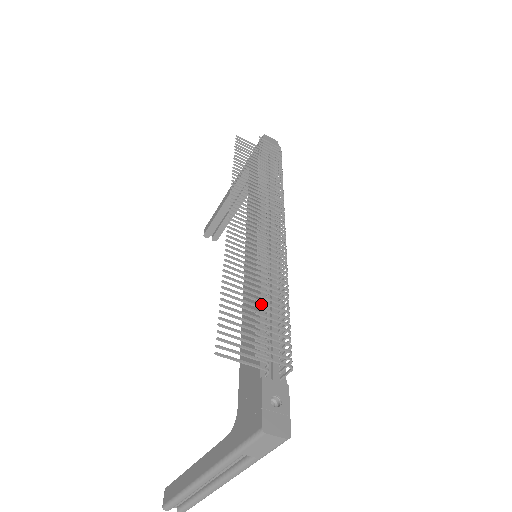
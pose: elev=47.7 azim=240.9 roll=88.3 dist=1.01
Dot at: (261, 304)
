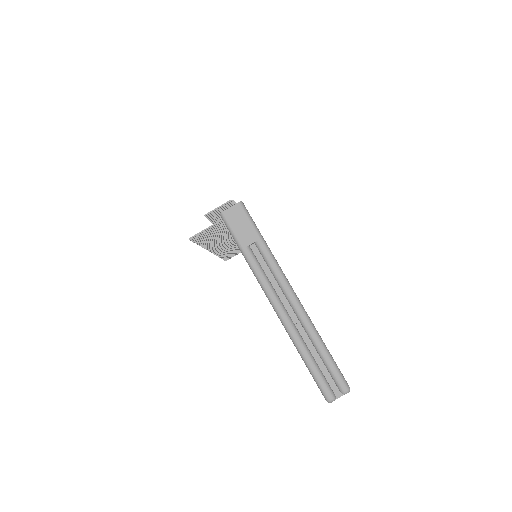
Dot at: occluded
